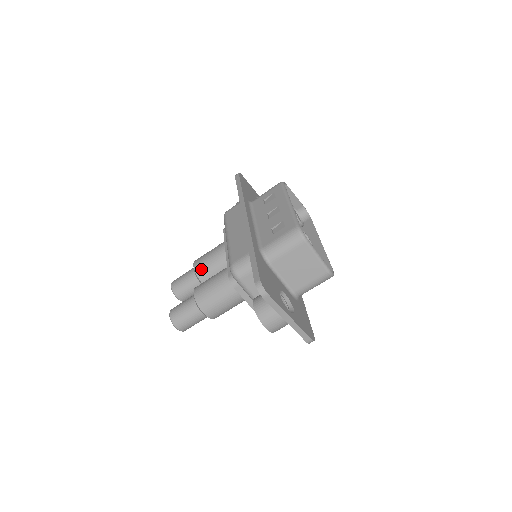
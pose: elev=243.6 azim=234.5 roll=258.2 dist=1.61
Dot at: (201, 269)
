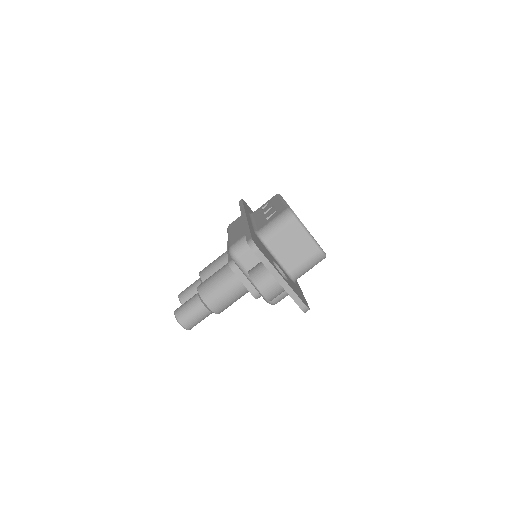
Dot at: (206, 274)
